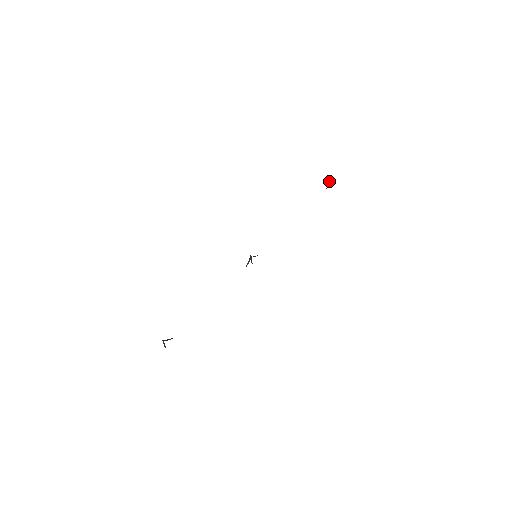
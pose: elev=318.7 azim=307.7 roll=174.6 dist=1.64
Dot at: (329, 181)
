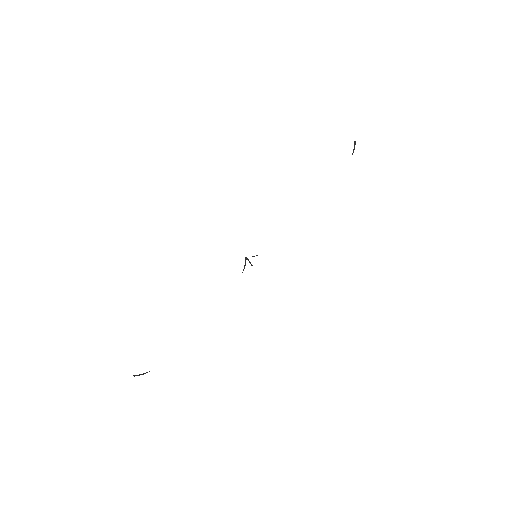
Dot at: (354, 144)
